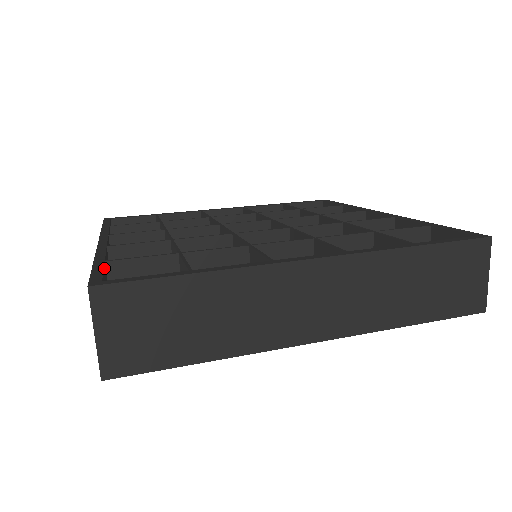
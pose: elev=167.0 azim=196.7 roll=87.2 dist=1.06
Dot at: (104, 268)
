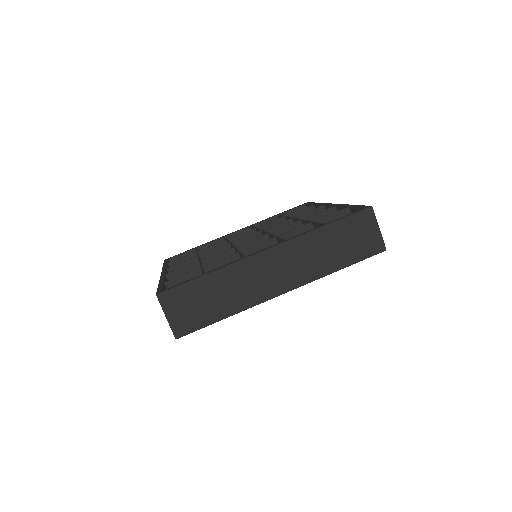
Dot at: (164, 286)
